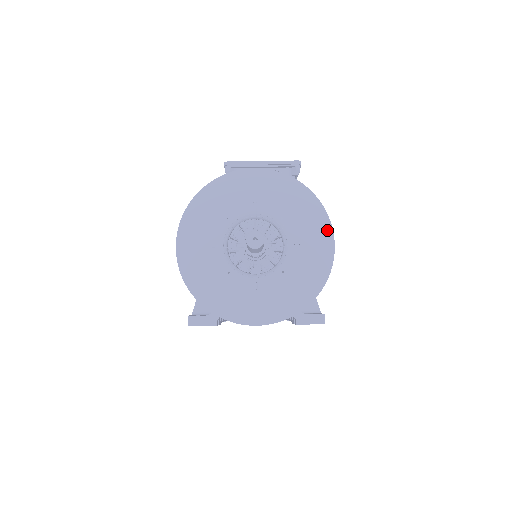
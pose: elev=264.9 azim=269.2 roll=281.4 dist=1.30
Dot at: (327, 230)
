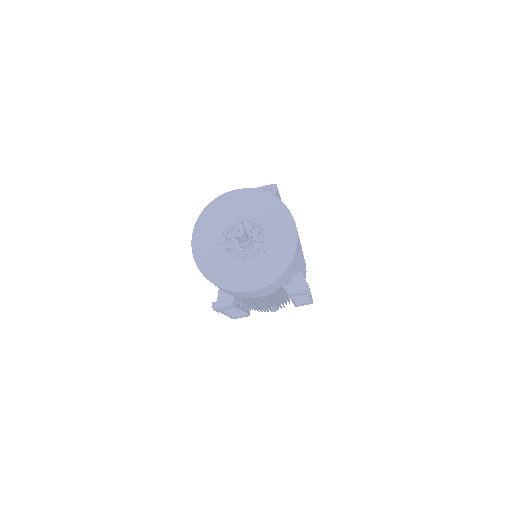
Dot at: (290, 219)
